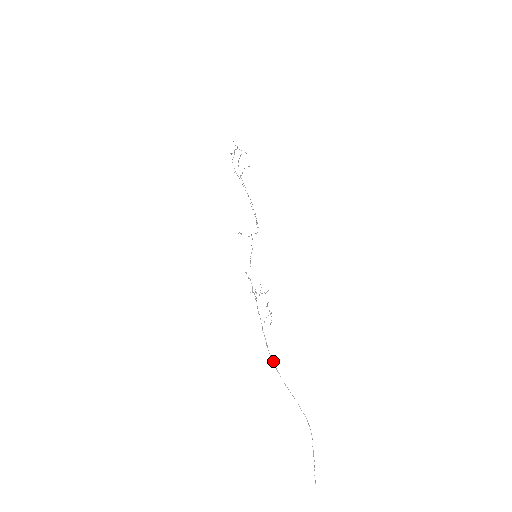
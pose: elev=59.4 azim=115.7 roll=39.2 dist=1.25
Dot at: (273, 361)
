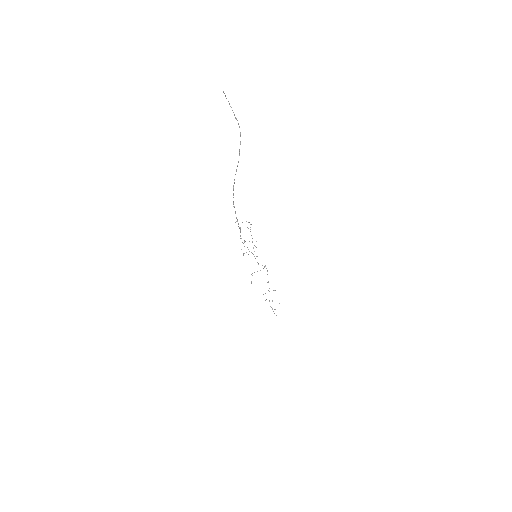
Dot at: (233, 194)
